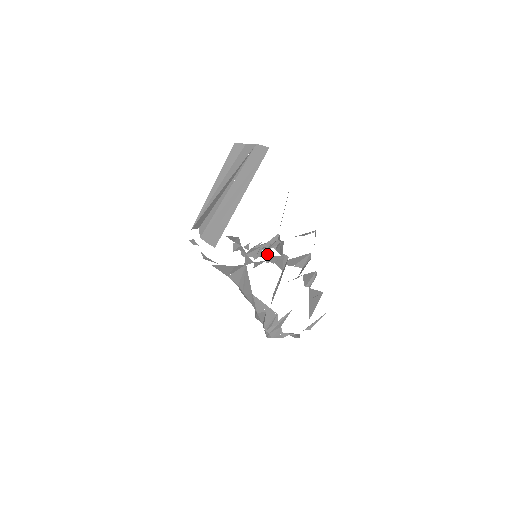
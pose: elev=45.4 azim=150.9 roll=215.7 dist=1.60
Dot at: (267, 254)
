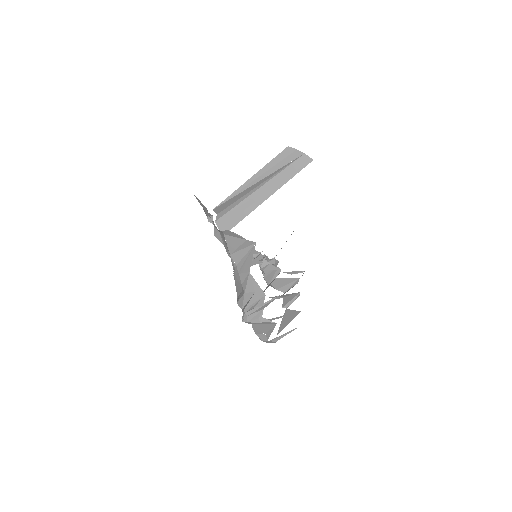
Dot at: occluded
